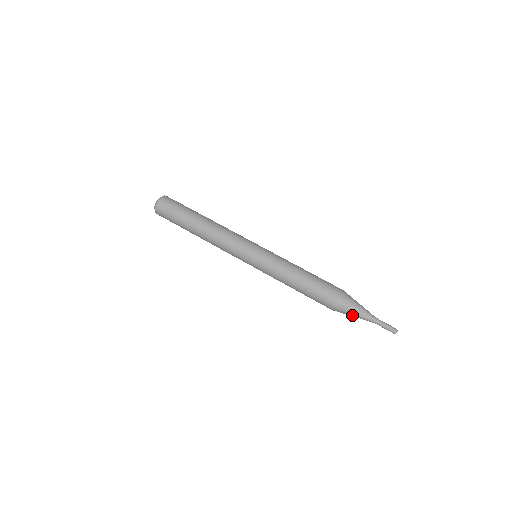
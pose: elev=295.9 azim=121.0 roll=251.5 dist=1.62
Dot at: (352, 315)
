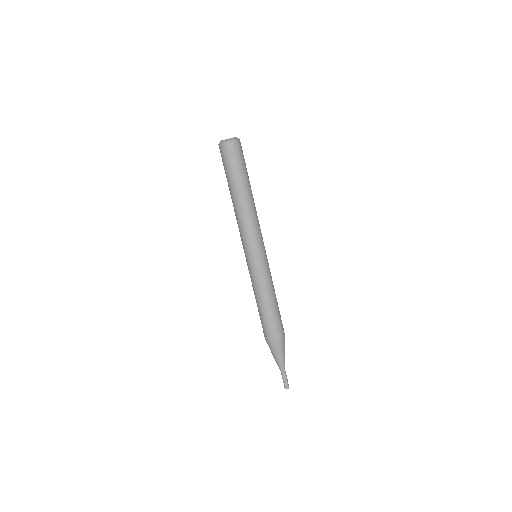
Dot at: occluded
